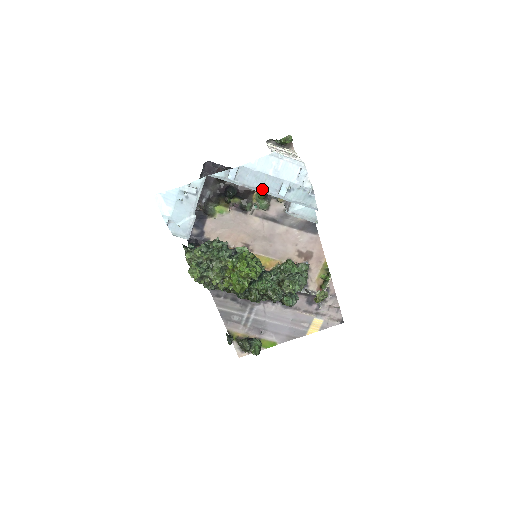
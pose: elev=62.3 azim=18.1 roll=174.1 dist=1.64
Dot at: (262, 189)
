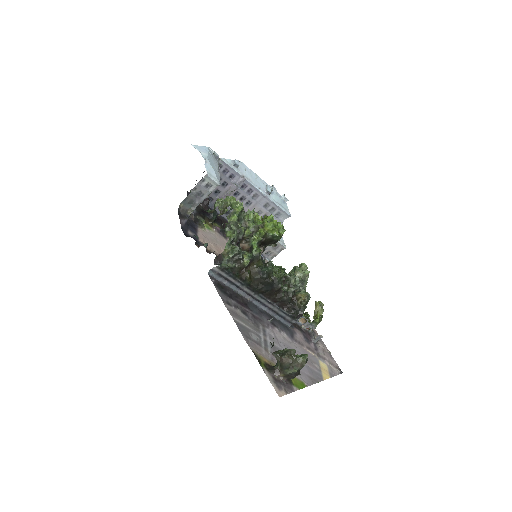
Dot at: (255, 184)
